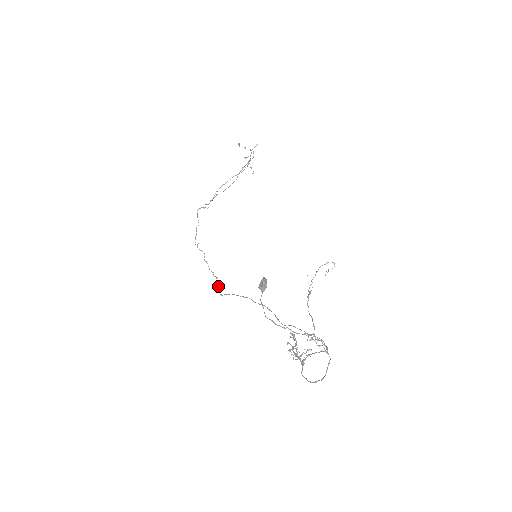
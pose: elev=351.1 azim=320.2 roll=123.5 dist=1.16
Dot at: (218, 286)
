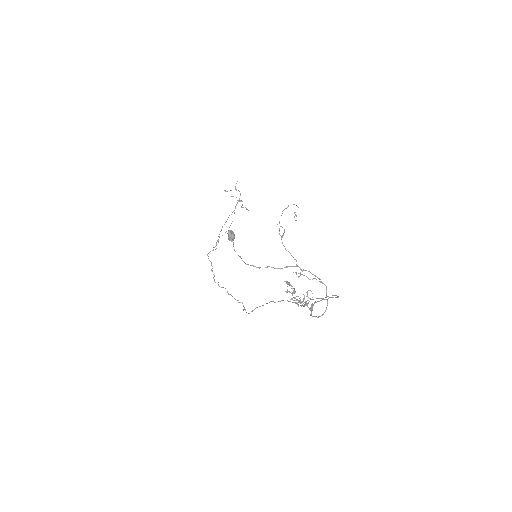
Dot at: occluded
